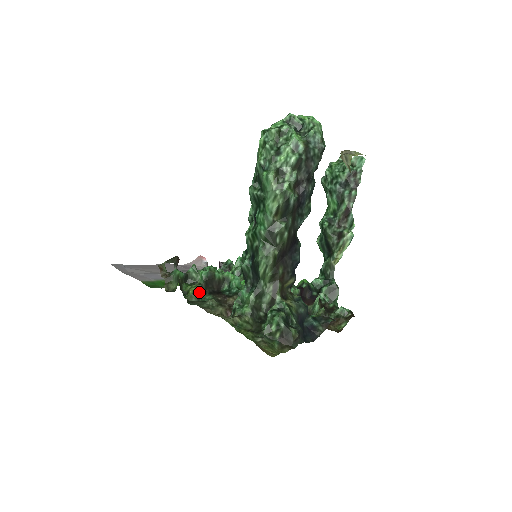
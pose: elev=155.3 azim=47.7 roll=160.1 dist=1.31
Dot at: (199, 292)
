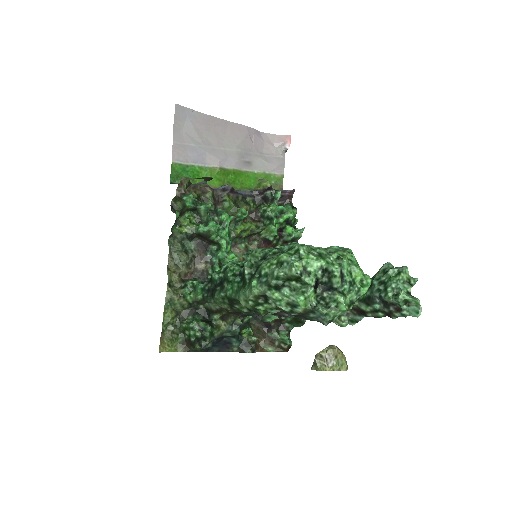
Dot at: (187, 236)
